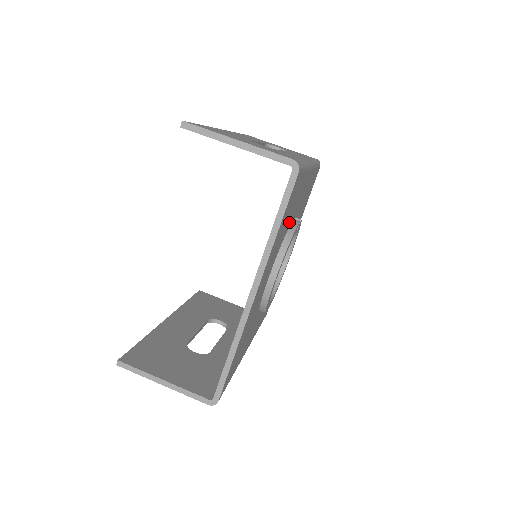
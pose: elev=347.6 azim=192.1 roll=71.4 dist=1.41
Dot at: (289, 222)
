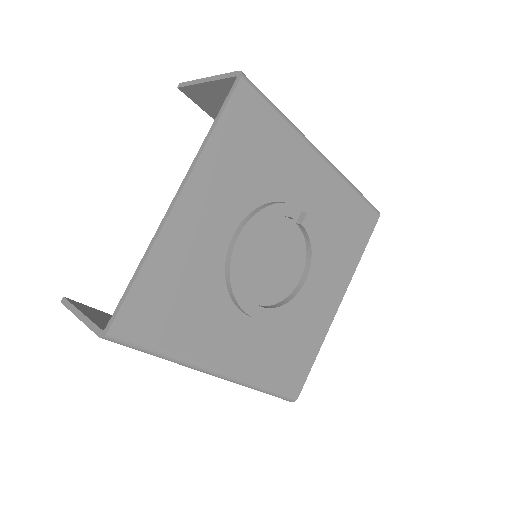
Dot at: (271, 185)
